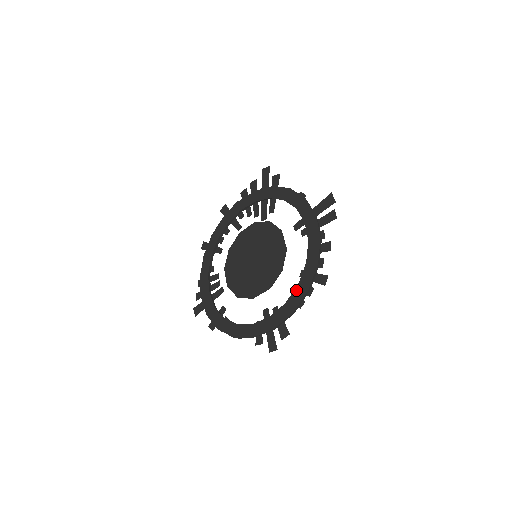
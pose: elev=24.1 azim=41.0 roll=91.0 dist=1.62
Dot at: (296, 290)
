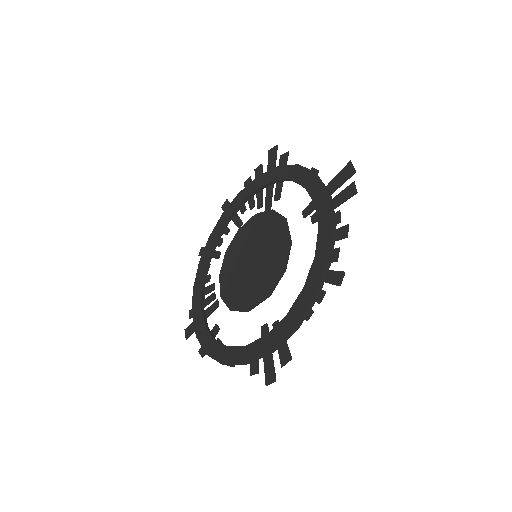
Dot at: (301, 295)
